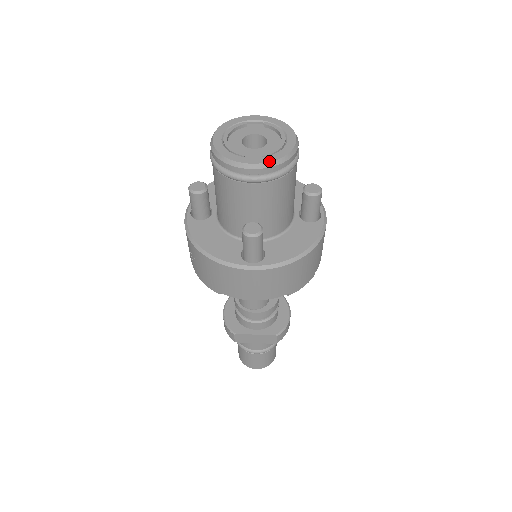
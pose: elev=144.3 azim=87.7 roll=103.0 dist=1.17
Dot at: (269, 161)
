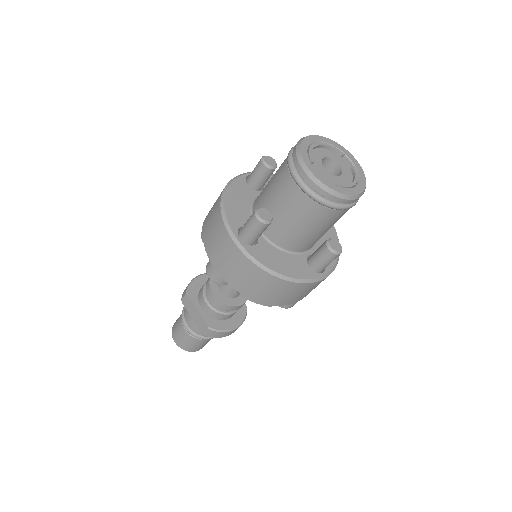
Dot at: (322, 181)
